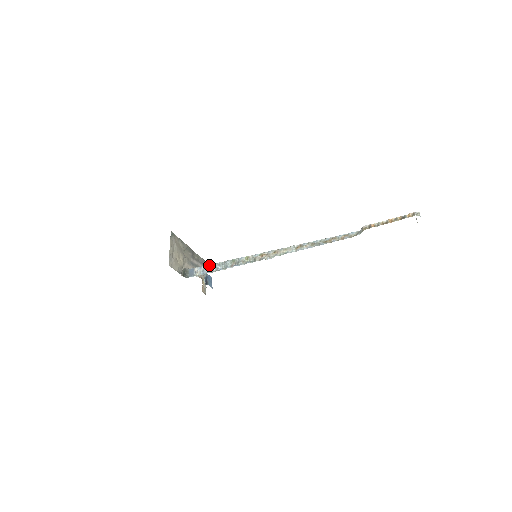
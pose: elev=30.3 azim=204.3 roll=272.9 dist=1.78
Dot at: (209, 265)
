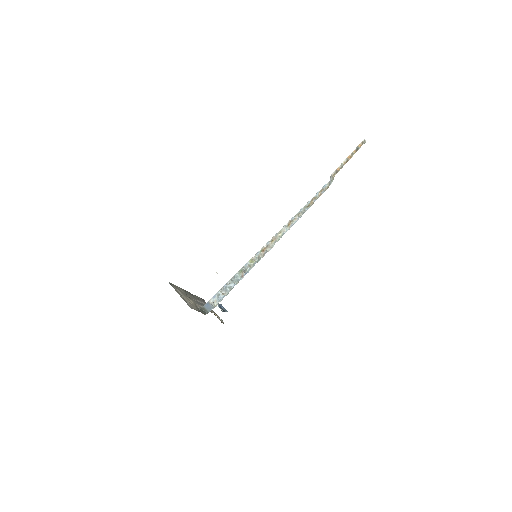
Dot at: (220, 290)
